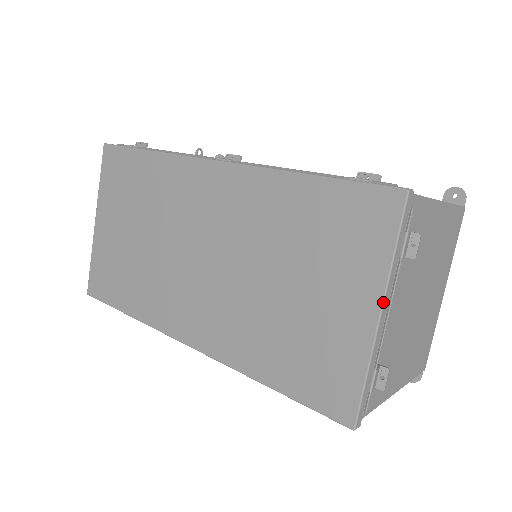
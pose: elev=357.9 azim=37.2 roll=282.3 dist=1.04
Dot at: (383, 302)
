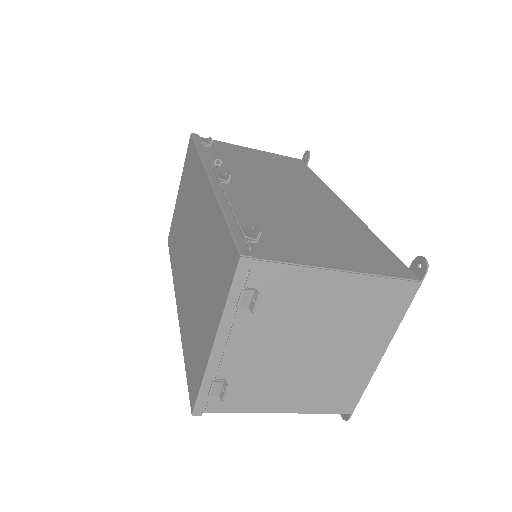
Dot at: (216, 335)
